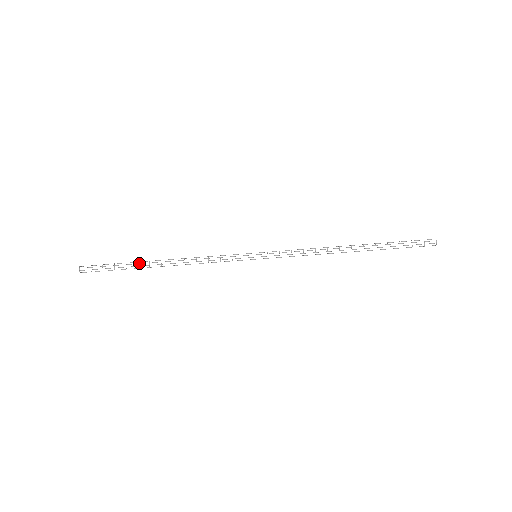
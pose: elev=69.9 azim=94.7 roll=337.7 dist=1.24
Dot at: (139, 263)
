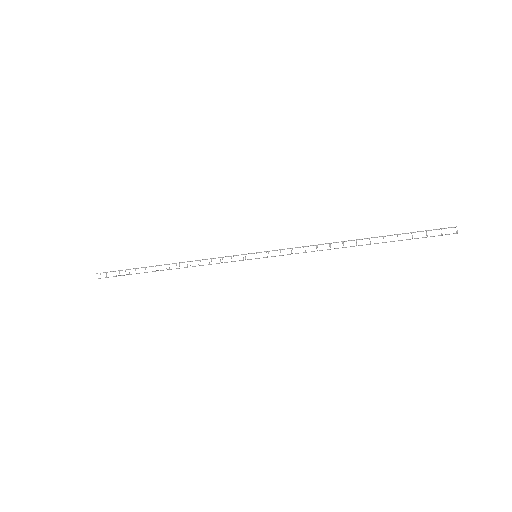
Dot at: occluded
